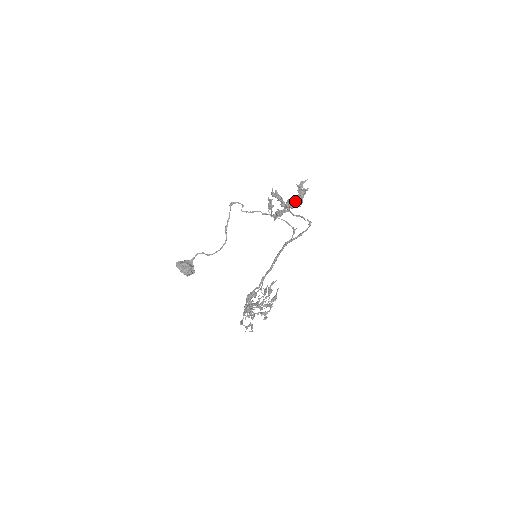
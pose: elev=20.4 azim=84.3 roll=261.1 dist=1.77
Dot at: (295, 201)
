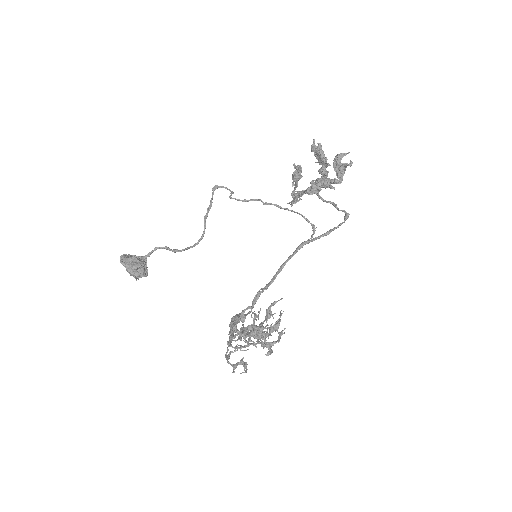
Dot at: occluded
